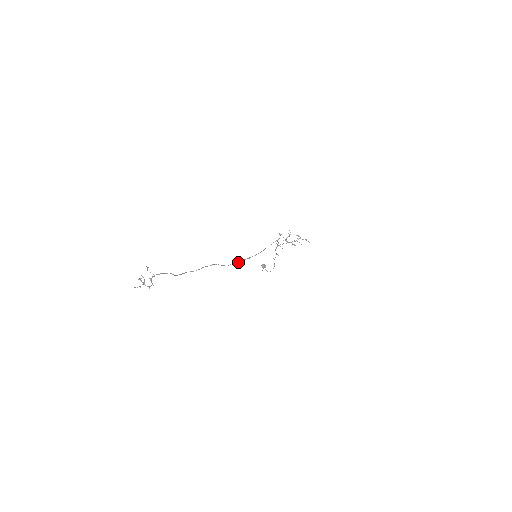
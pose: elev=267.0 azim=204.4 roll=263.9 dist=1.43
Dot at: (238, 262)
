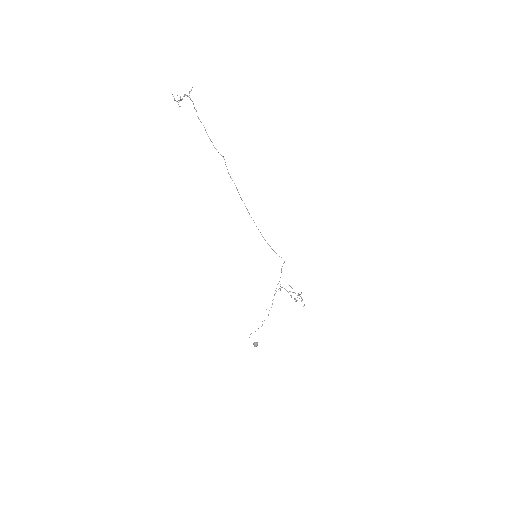
Dot at: occluded
